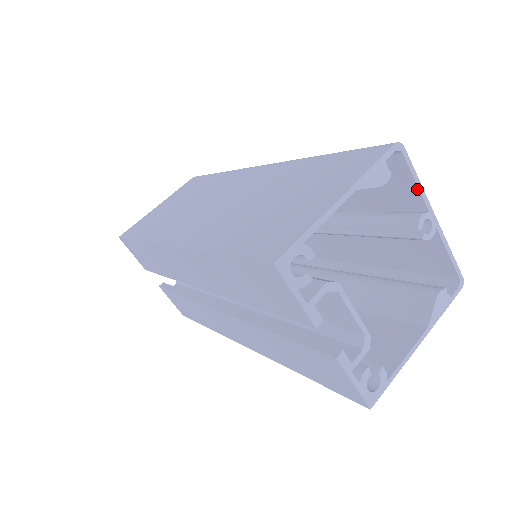
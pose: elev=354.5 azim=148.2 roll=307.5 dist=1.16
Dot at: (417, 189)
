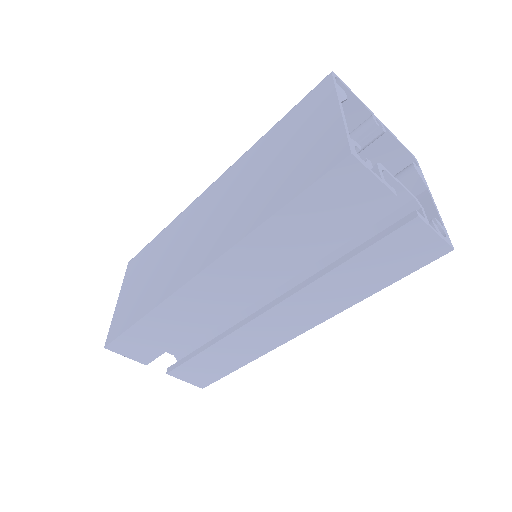
Dot at: (358, 101)
